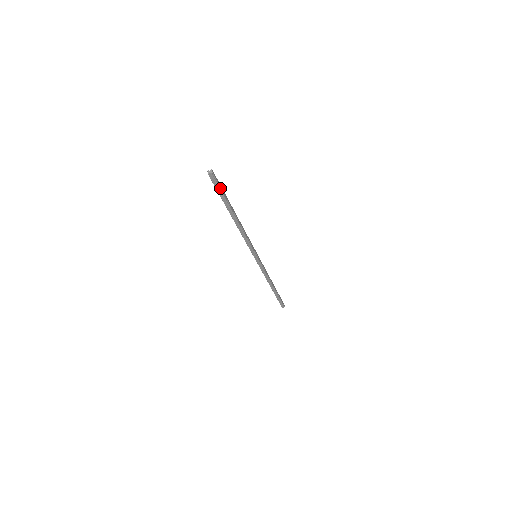
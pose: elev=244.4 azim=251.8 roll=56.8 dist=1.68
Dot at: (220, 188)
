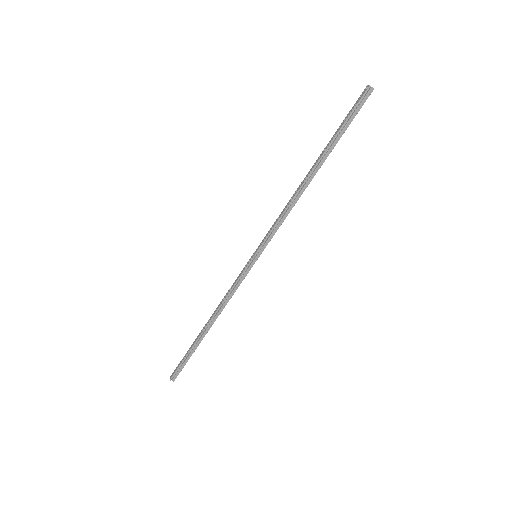
Dot at: (354, 116)
